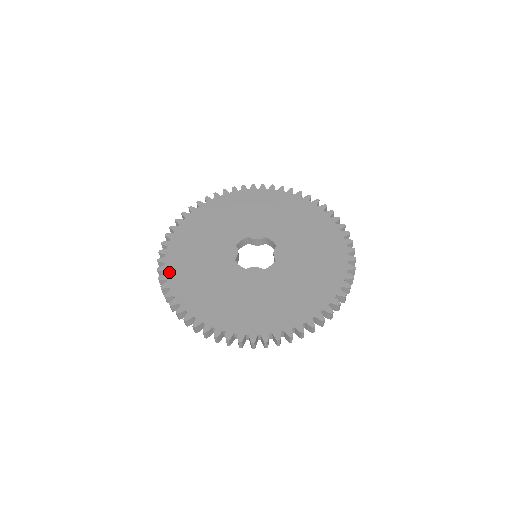
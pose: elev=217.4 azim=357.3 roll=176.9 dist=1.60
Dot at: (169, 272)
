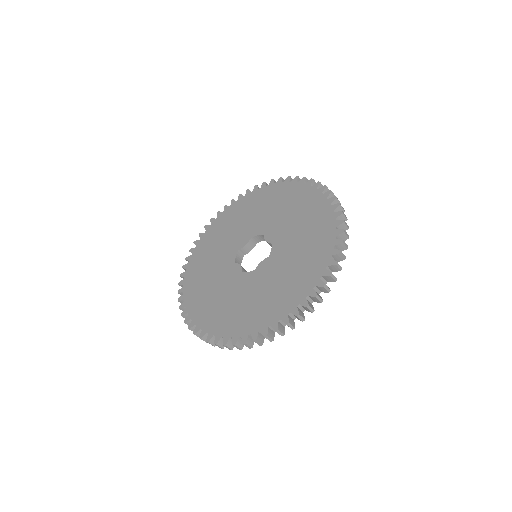
Dot at: (206, 233)
